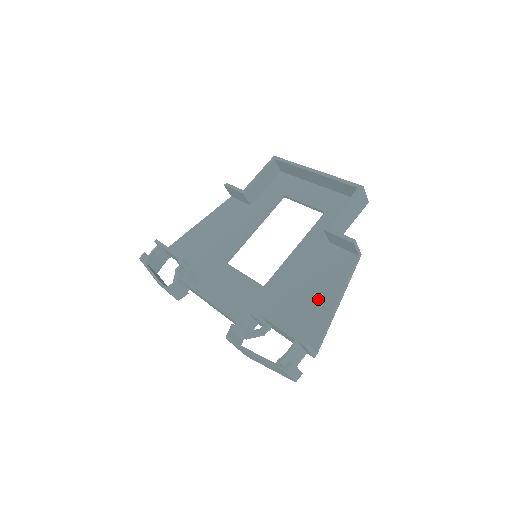
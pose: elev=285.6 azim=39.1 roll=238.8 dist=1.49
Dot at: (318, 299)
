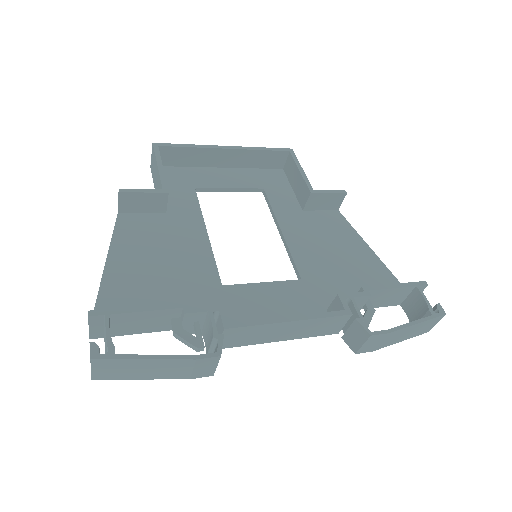
Dot at: (358, 258)
